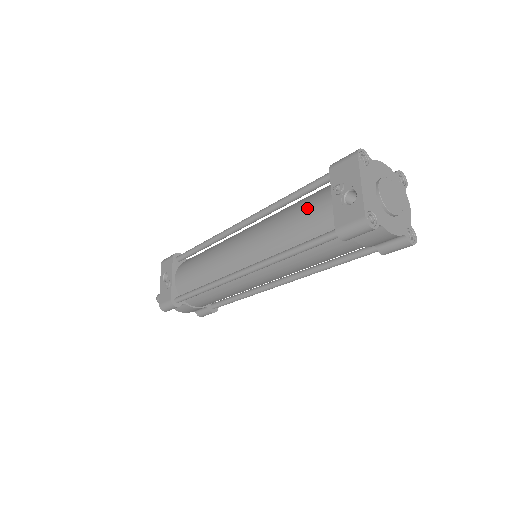
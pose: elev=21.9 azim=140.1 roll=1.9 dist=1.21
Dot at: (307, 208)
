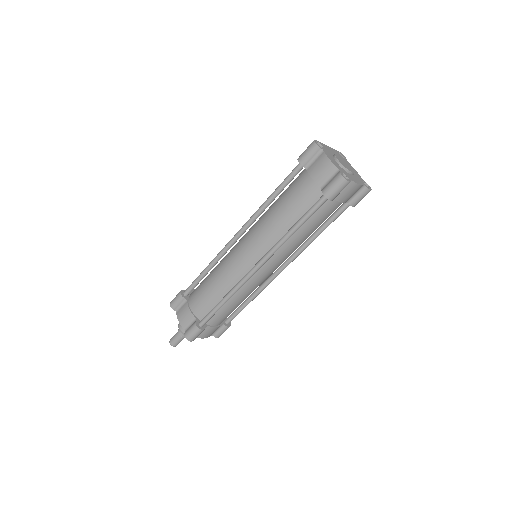
Dot at: occluded
